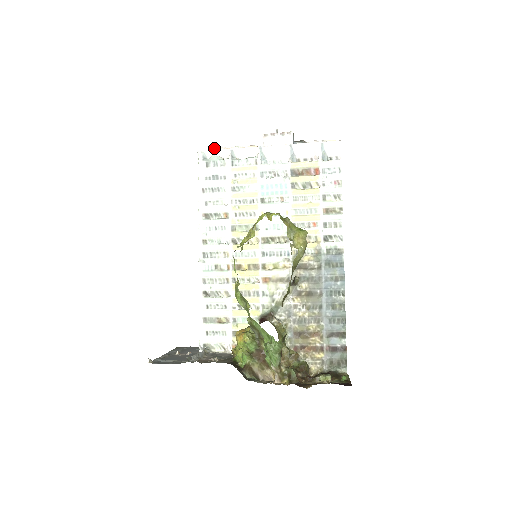
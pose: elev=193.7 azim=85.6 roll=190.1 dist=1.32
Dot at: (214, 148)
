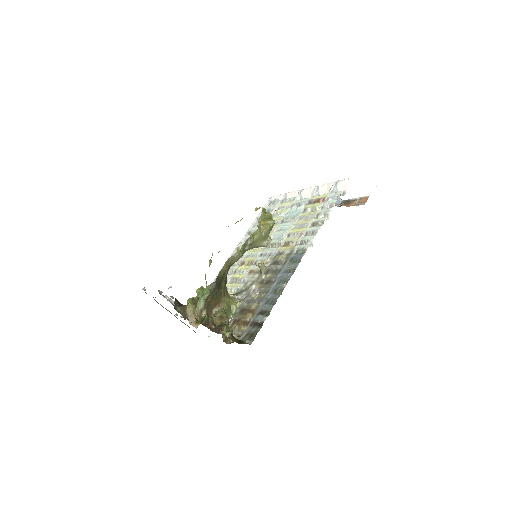
Dot at: occluded
